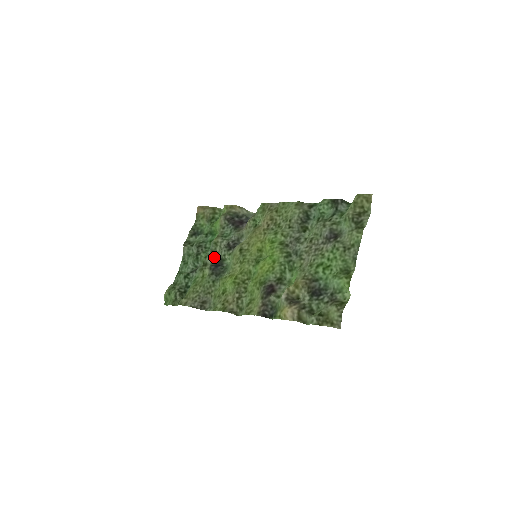
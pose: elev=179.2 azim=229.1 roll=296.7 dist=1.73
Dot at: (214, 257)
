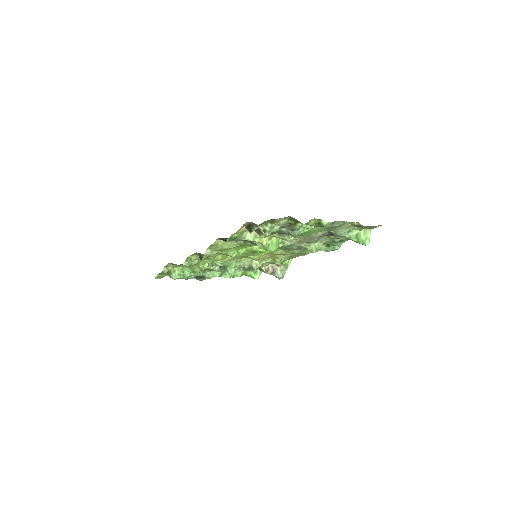
Dot at: (223, 268)
